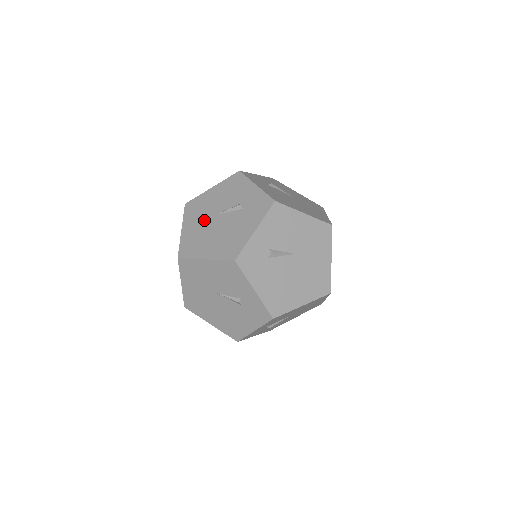
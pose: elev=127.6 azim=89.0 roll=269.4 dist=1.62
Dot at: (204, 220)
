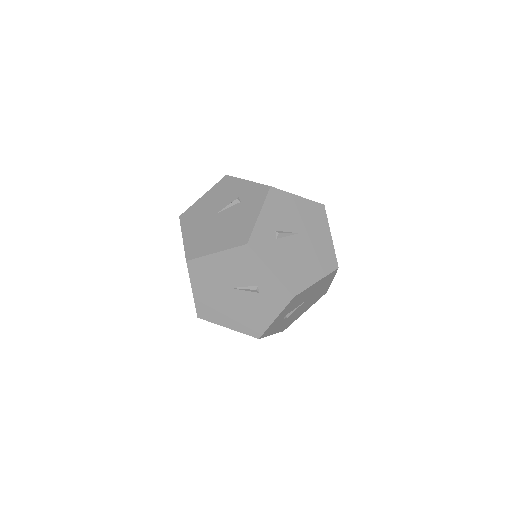
Dot at: (204, 223)
